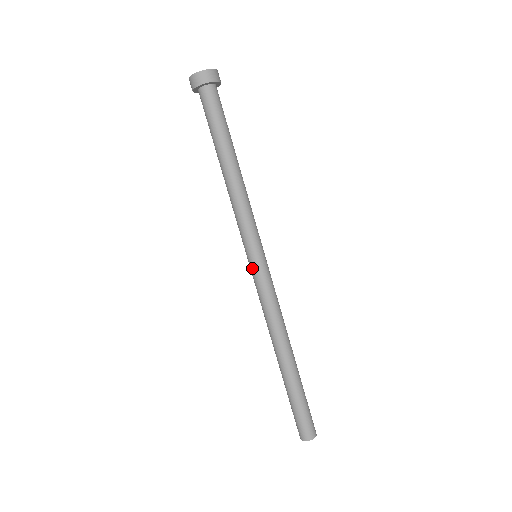
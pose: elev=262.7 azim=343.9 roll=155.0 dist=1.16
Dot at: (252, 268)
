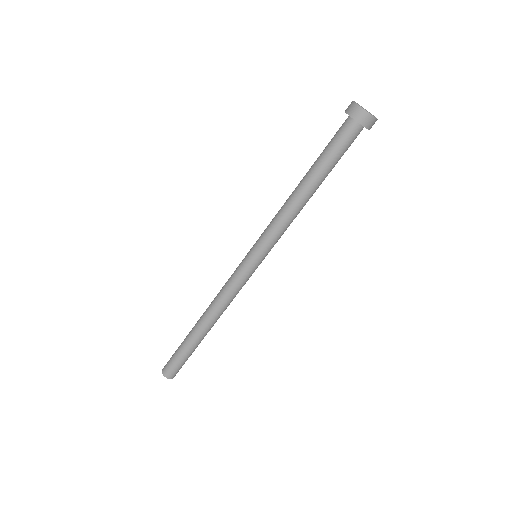
Dot at: (244, 258)
